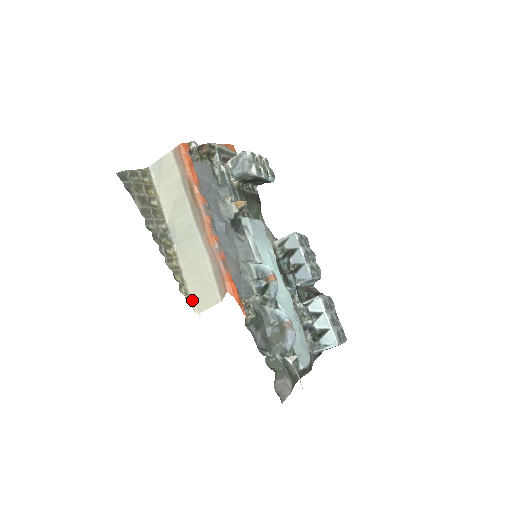
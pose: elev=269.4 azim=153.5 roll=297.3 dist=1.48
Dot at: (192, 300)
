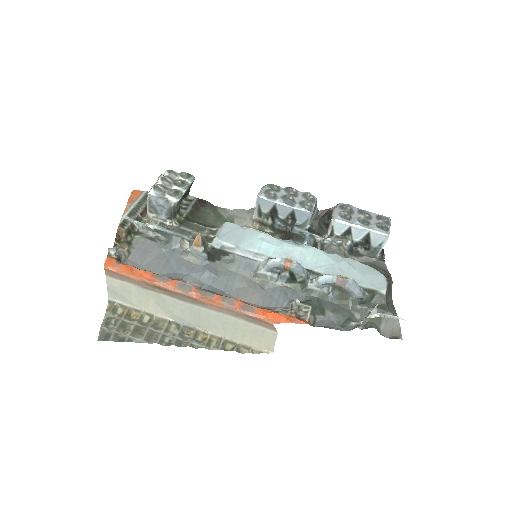
Dot at: (257, 348)
